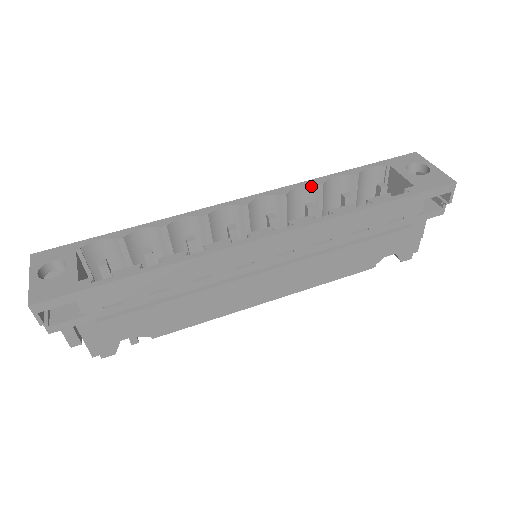
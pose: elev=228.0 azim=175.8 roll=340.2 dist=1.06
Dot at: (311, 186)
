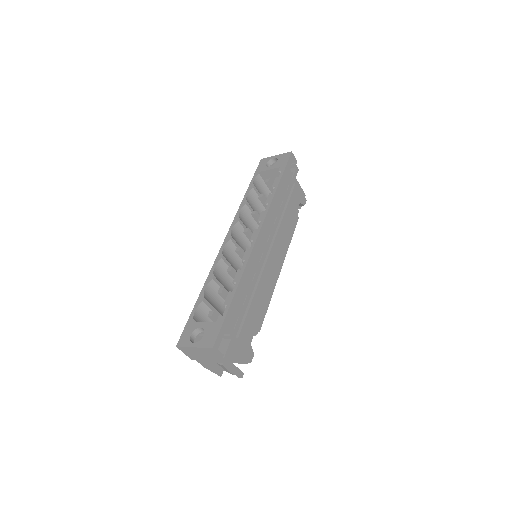
Dot at: (243, 207)
